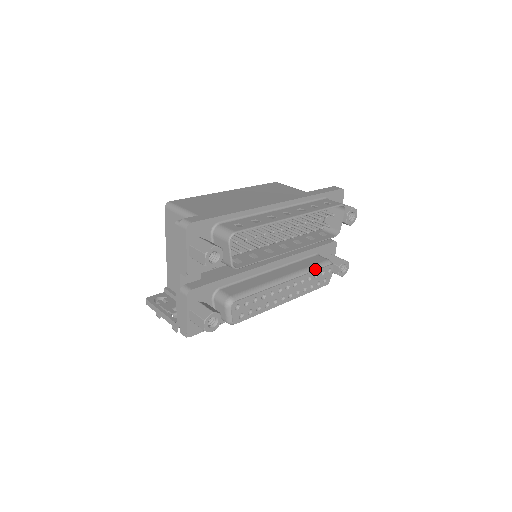
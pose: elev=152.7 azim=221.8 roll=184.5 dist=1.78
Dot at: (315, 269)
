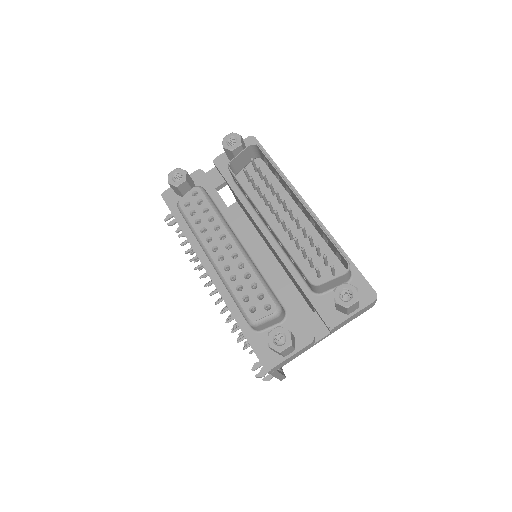
Dot at: (261, 281)
